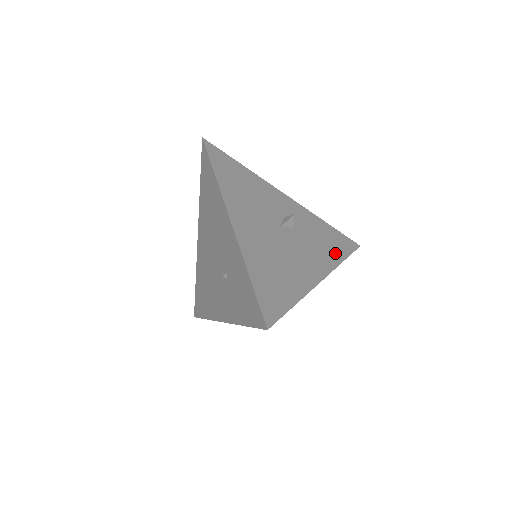
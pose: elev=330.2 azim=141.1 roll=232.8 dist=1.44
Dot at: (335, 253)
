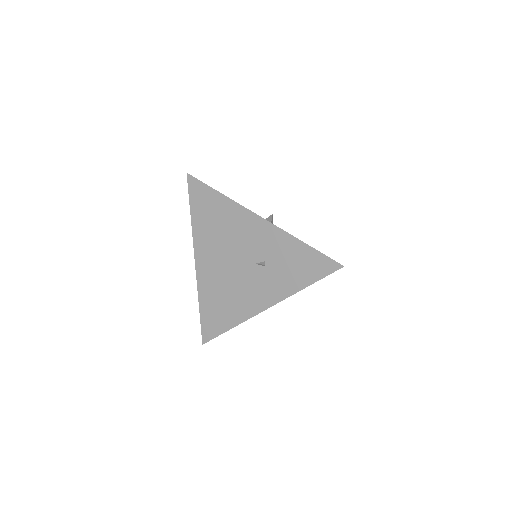
Dot at: occluded
